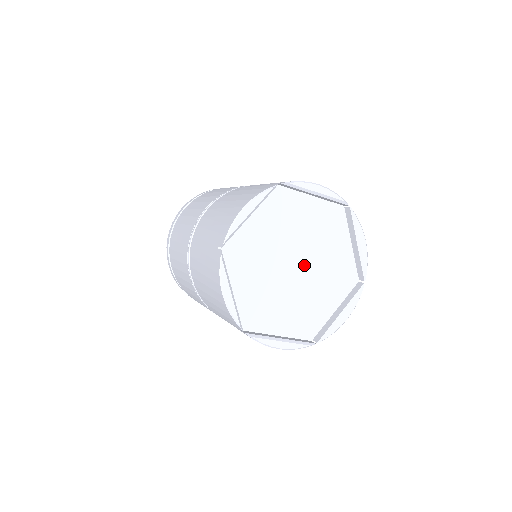
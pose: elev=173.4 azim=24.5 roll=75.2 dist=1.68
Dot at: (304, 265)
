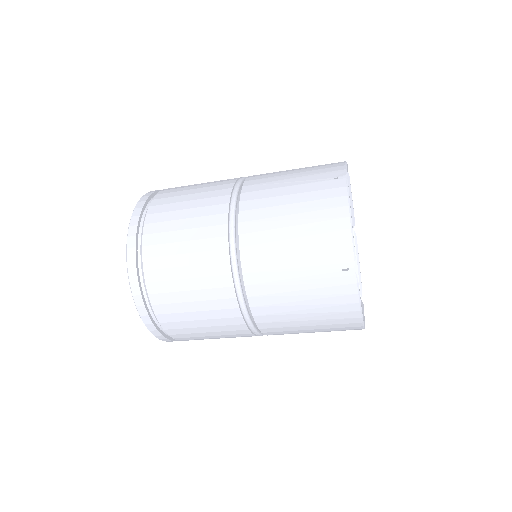
Dot at: occluded
